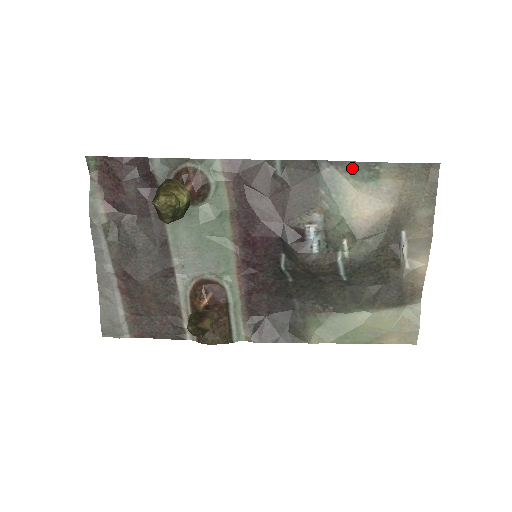
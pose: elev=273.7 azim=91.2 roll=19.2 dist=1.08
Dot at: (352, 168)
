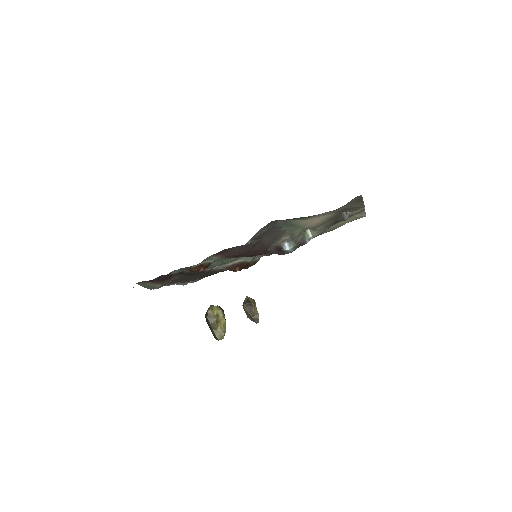
Dot at: (299, 218)
